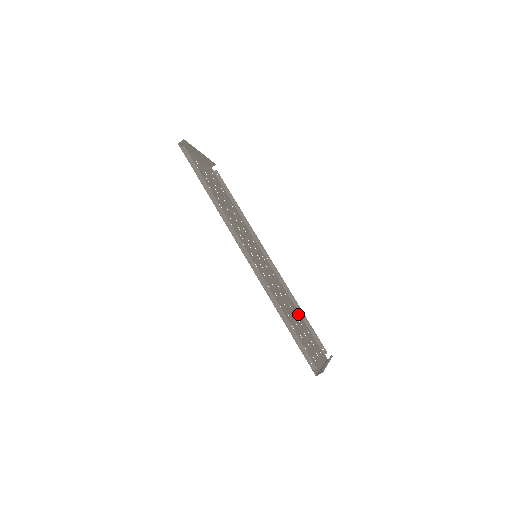
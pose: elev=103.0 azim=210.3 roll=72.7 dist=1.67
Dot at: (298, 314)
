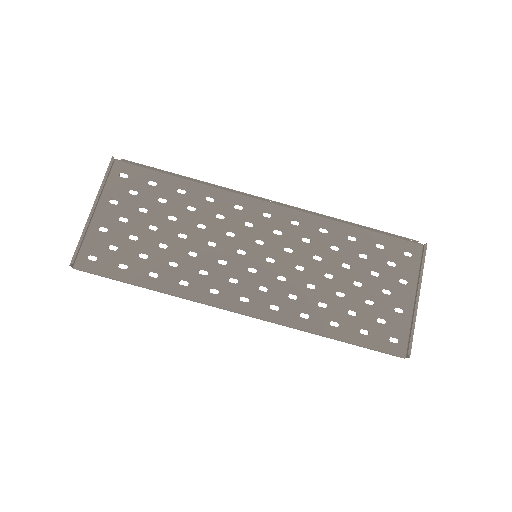
Dot at: (354, 235)
